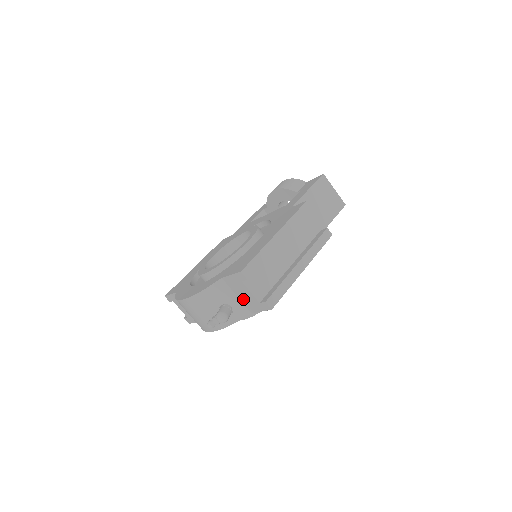
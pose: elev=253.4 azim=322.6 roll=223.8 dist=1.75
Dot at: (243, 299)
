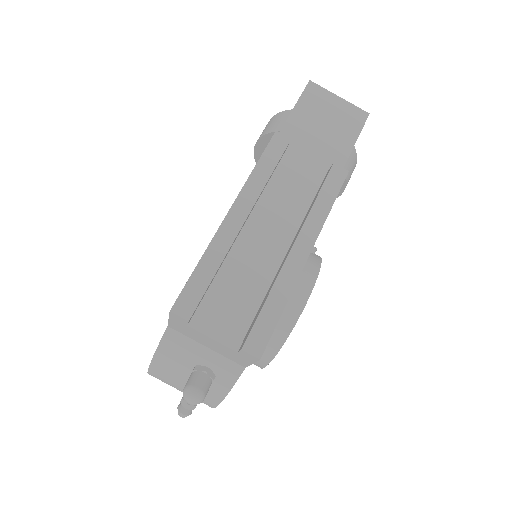
Dot at: (217, 350)
